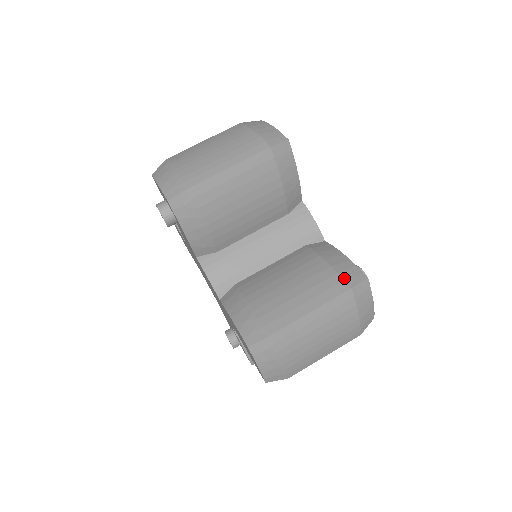
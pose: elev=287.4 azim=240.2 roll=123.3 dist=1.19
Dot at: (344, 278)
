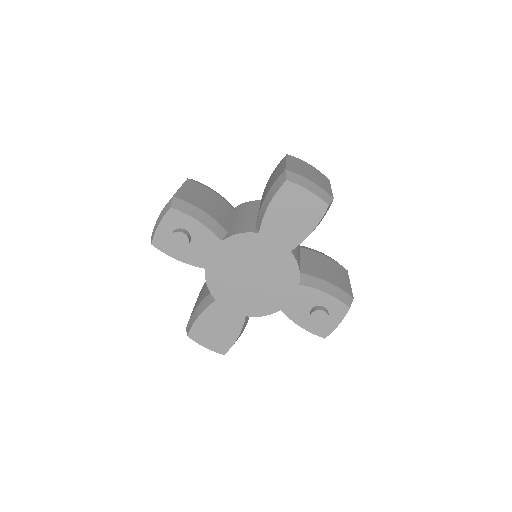
Dot at: occluded
